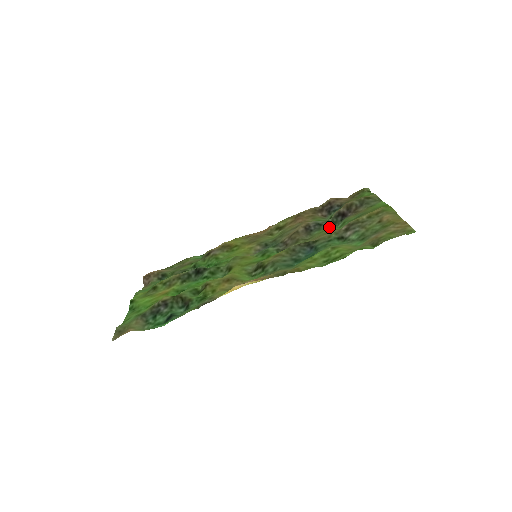
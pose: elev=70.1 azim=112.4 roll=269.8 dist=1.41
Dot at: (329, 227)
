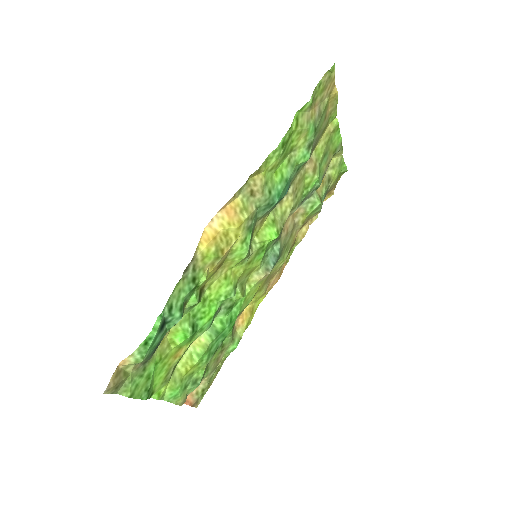
Dot at: (311, 190)
